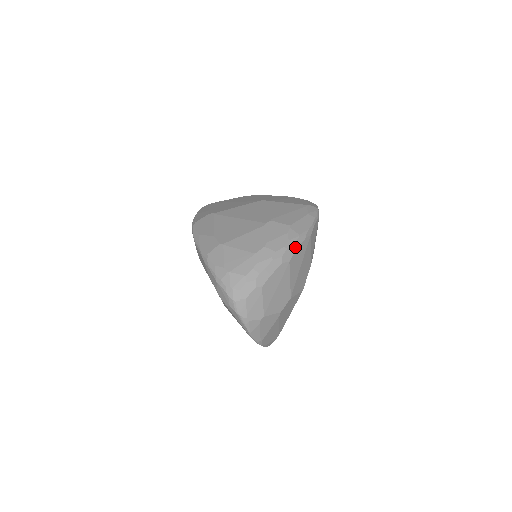
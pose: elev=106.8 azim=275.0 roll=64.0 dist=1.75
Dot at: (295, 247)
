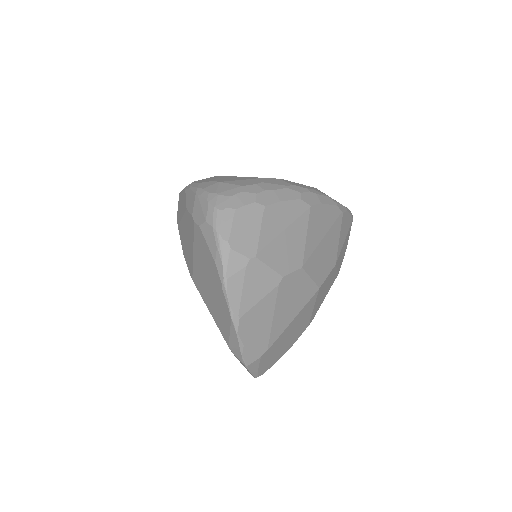
Dot at: (321, 200)
